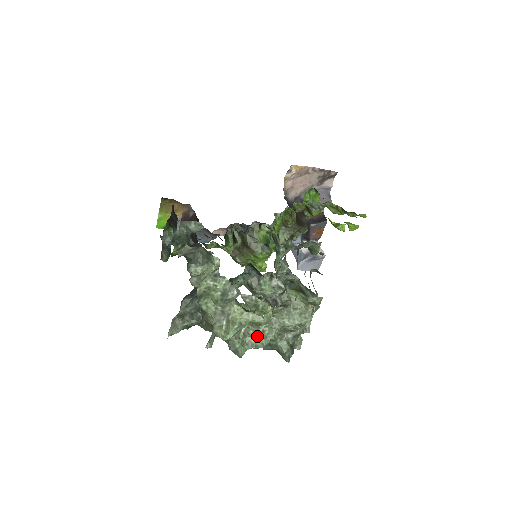
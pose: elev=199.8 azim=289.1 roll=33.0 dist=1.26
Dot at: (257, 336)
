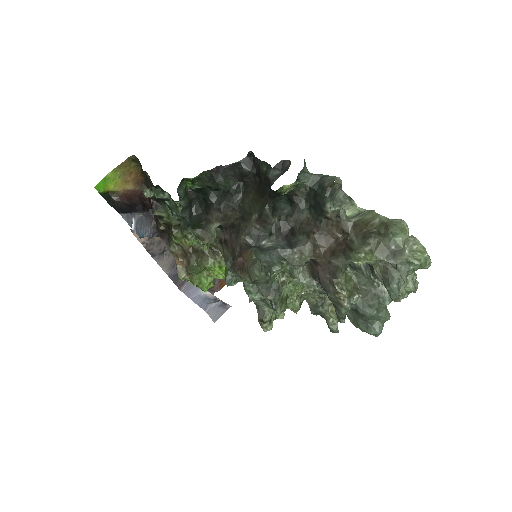
Dot at: occluded
